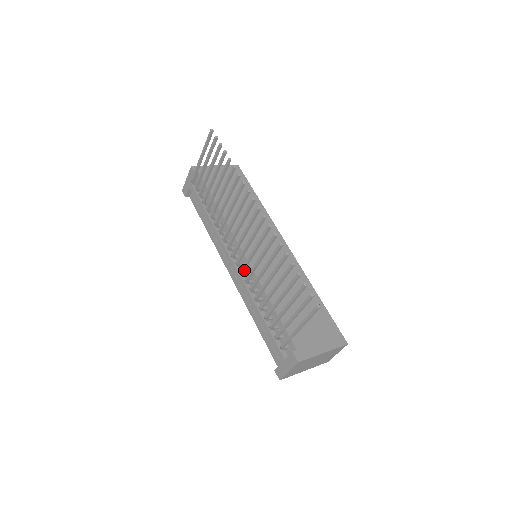
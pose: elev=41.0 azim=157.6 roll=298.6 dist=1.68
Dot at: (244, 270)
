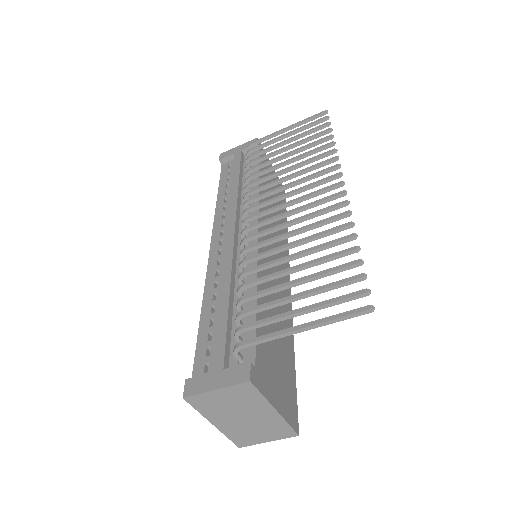
Dot at: (252, 239)
